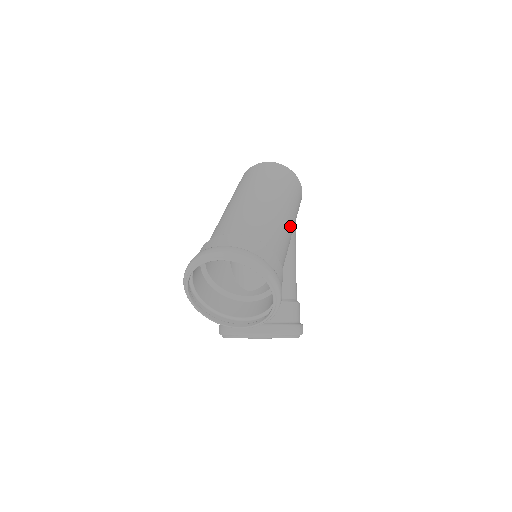
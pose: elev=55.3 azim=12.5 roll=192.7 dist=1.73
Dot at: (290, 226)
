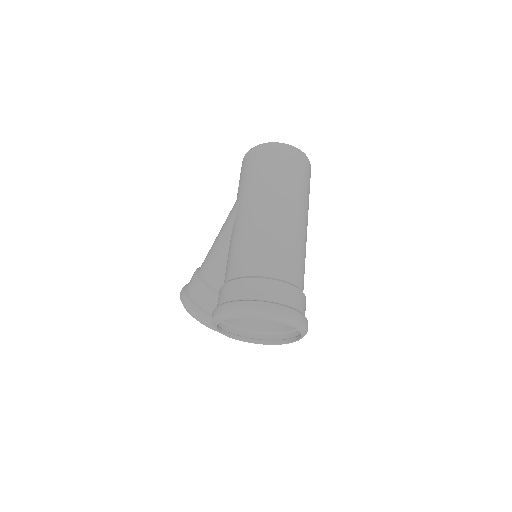
Dot at: occluded
